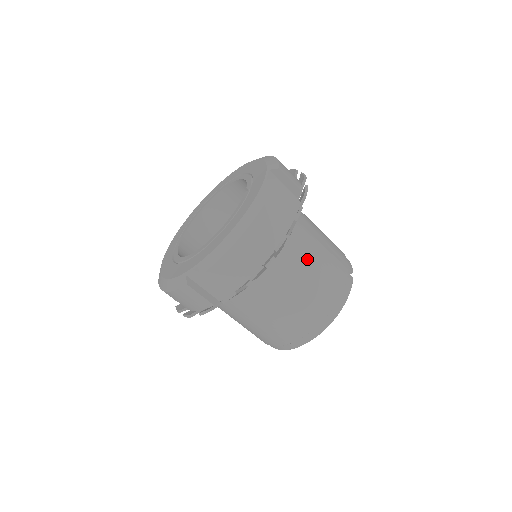
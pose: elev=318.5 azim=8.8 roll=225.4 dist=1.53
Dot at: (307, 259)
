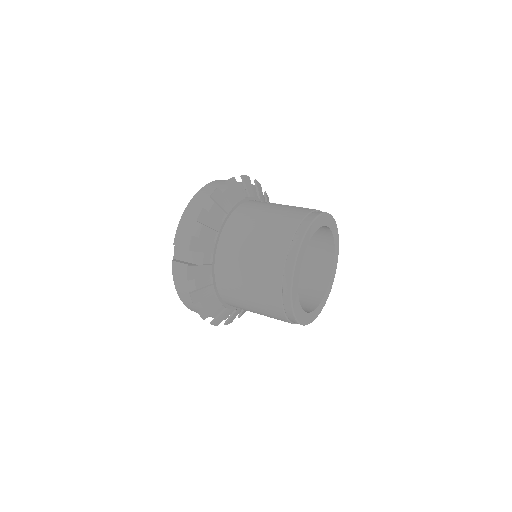
Dot at: (261, 210)
